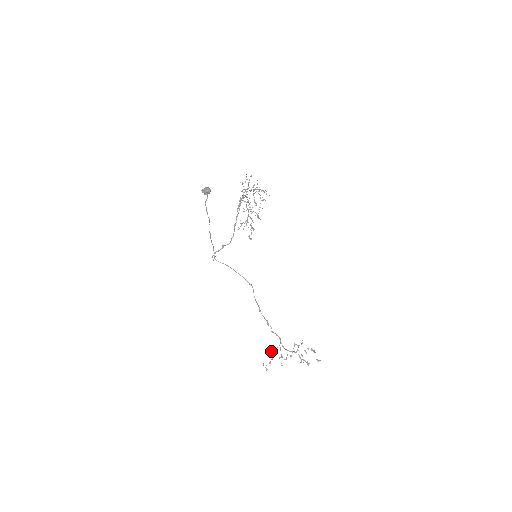
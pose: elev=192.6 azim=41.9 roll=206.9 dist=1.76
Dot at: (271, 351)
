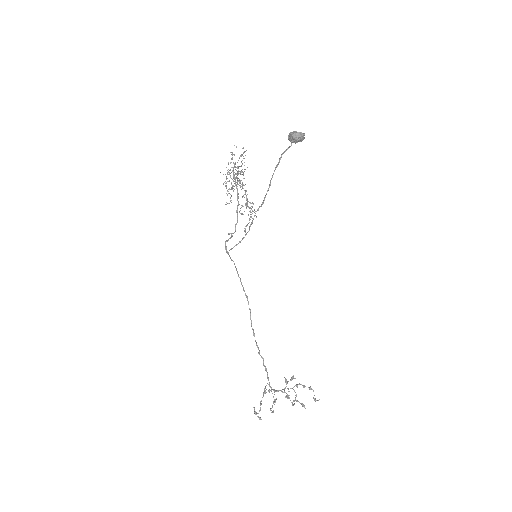
Dot at: (269, 392)
